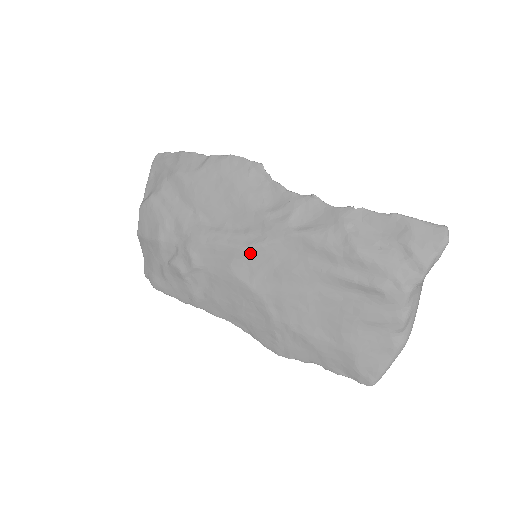
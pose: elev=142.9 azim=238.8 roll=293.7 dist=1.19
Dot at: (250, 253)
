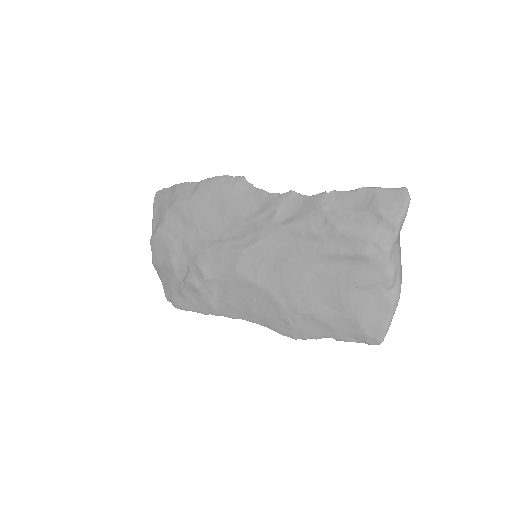
Dot at: (249, 253)
